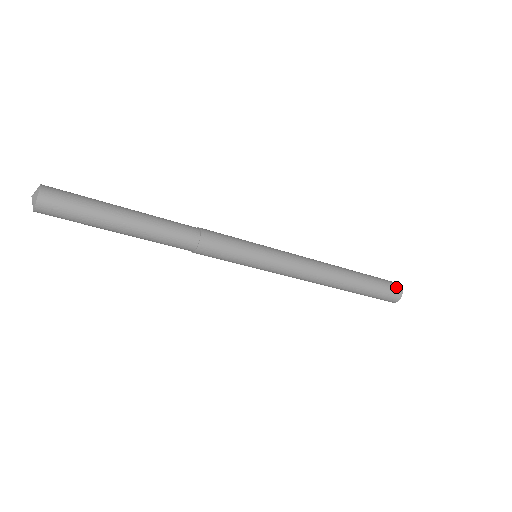
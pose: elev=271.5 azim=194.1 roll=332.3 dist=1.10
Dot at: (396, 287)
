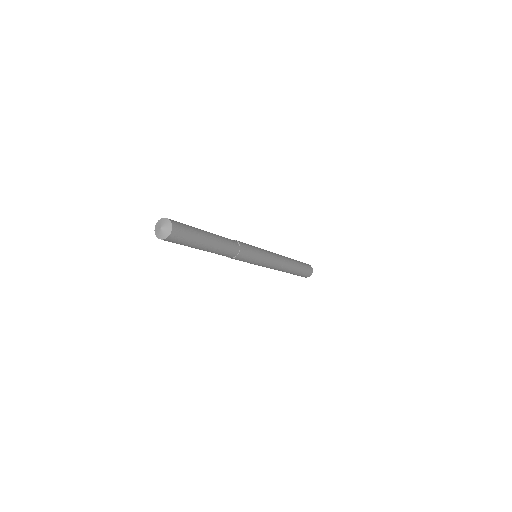
Dot at: (310, 268)
